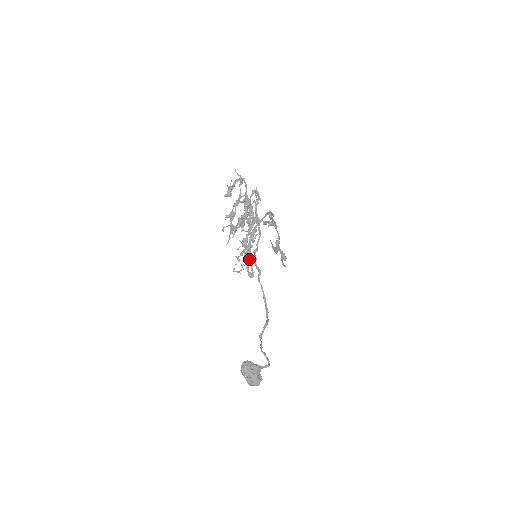
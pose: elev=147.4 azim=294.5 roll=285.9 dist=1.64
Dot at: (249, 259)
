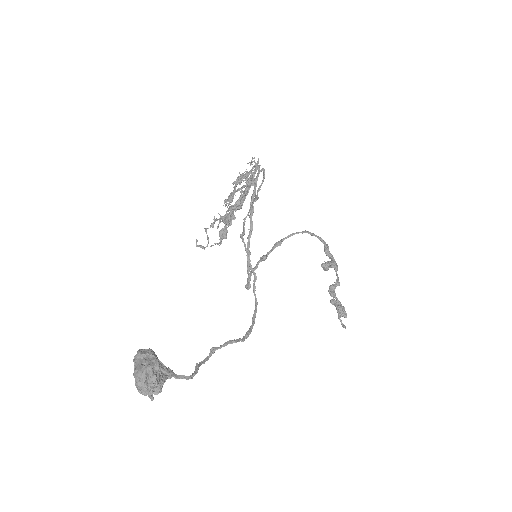
Dot at: (223, 235)
